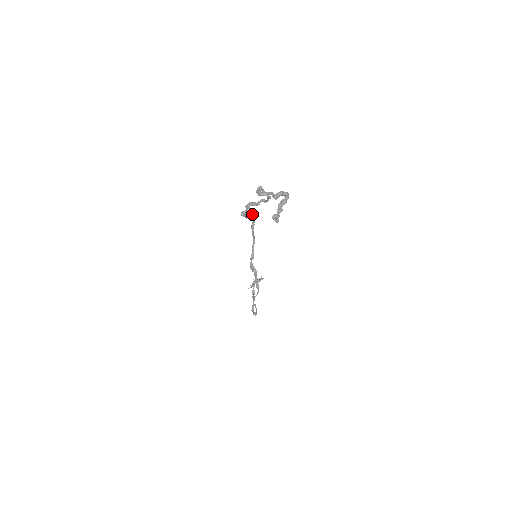
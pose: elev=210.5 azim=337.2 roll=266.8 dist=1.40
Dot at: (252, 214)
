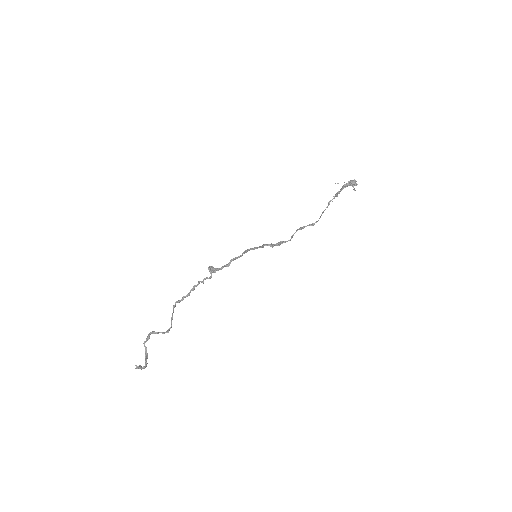
Dot at: (225, 265)
